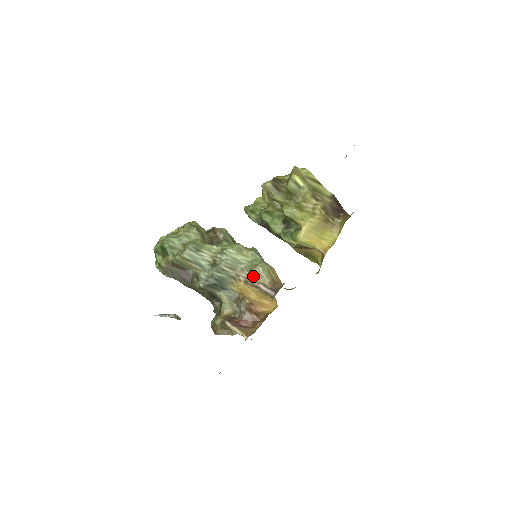
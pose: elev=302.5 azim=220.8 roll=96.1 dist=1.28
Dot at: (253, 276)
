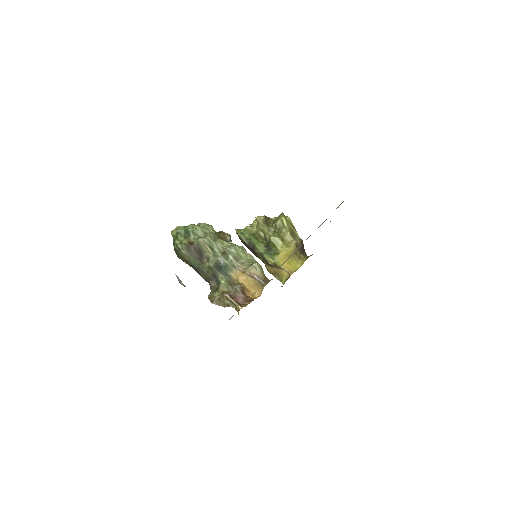
Dot at: (252, 268)
